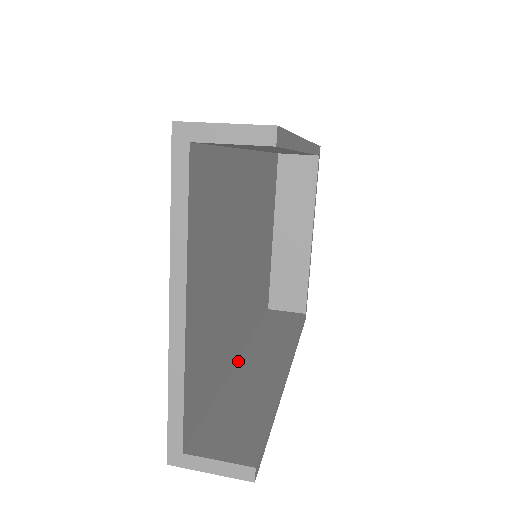
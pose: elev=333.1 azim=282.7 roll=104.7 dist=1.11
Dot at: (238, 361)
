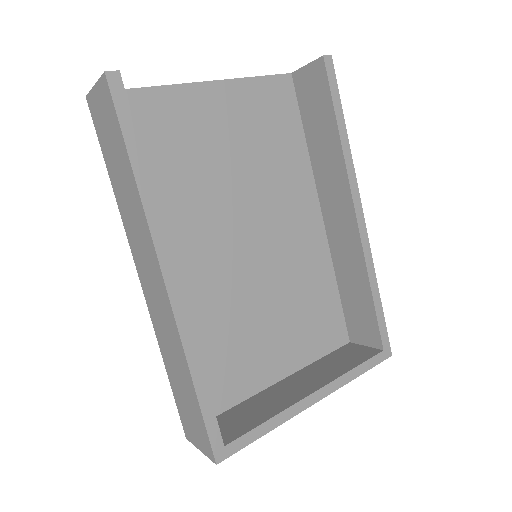
Dot at: occluded
